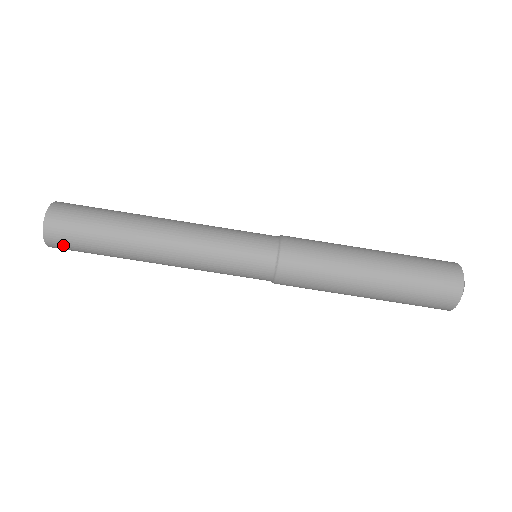
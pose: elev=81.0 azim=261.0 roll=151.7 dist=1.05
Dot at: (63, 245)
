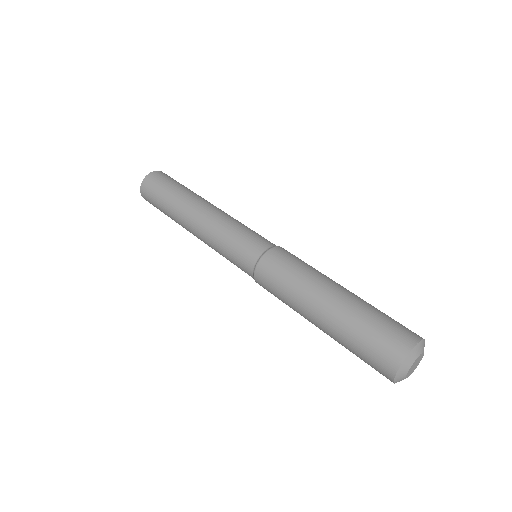
Dot at: (152, 183)
